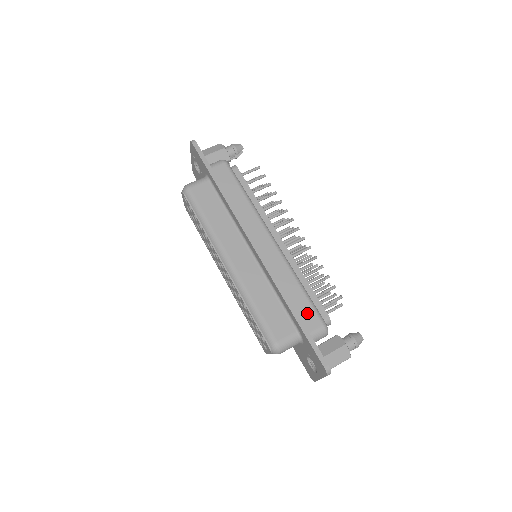
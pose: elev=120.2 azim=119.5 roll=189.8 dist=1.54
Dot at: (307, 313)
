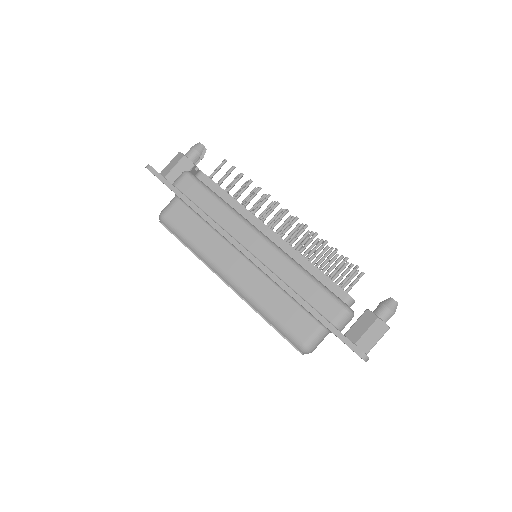
Dot at: (323, 302)
